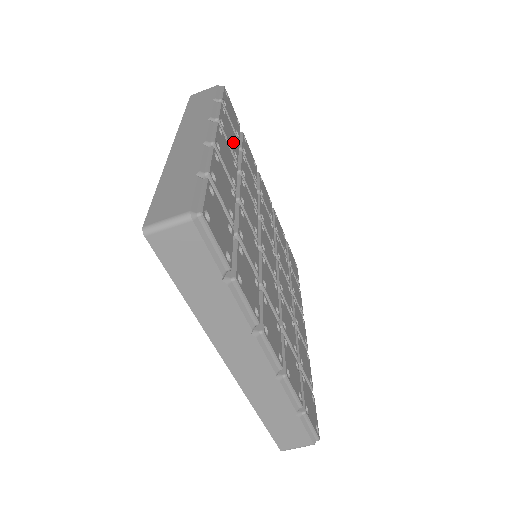
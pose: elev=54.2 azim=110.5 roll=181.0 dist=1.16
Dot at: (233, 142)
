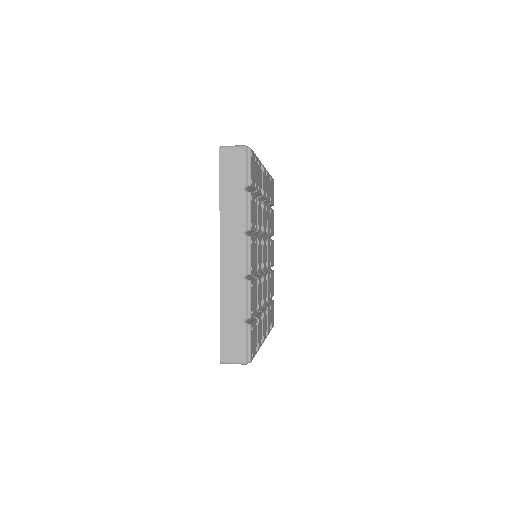
Dot at: (255, 215)
